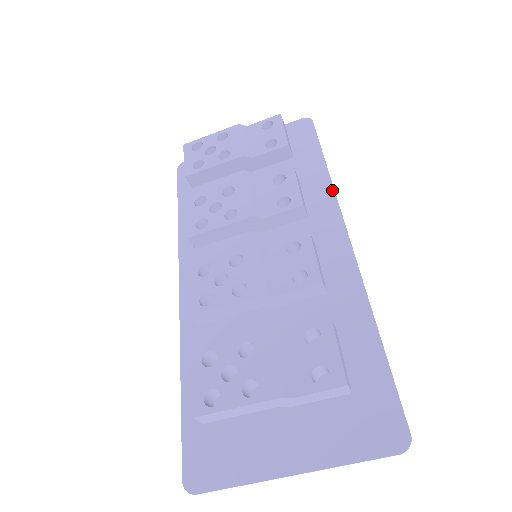
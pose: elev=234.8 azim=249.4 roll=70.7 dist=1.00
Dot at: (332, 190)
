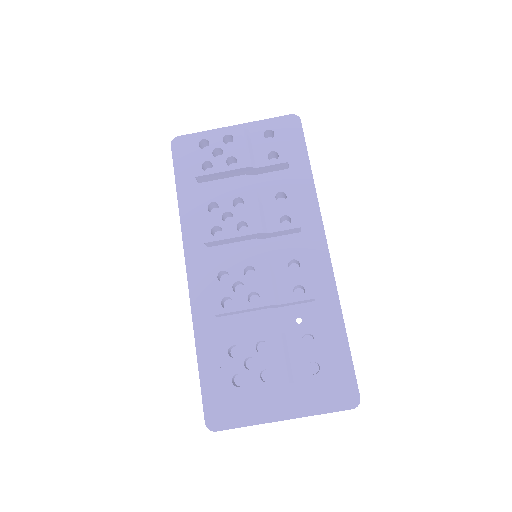
Dot at: (316, 199)
